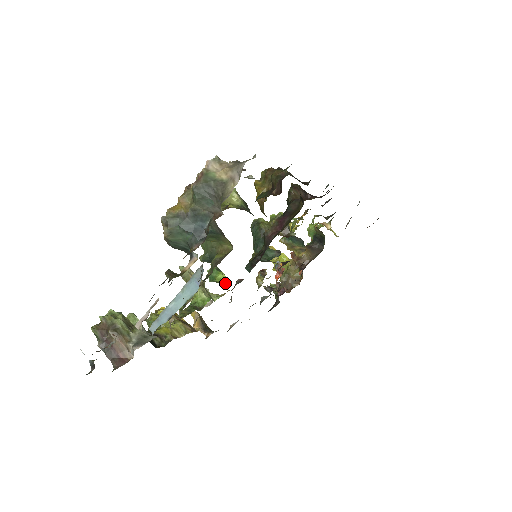
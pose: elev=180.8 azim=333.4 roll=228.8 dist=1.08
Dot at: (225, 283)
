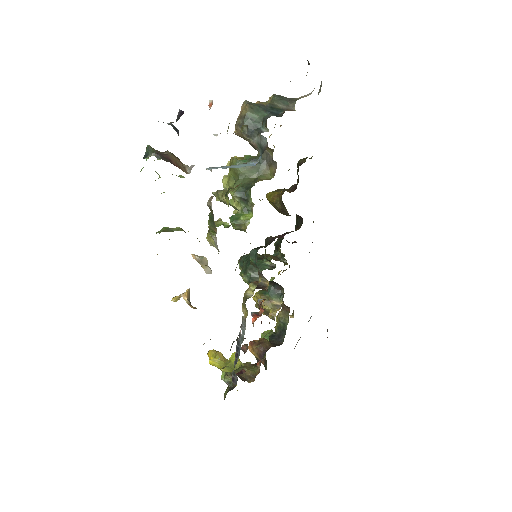
Dot at: occluded
